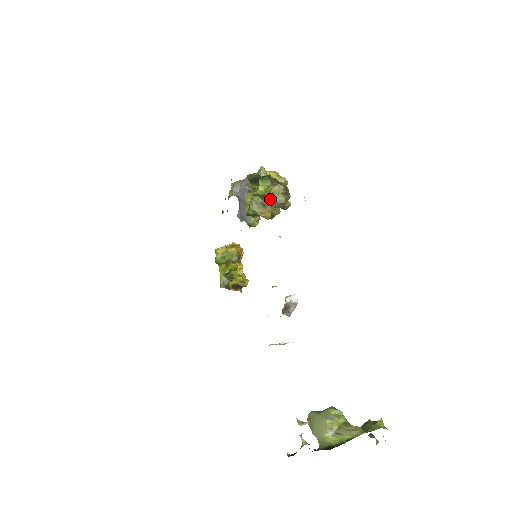
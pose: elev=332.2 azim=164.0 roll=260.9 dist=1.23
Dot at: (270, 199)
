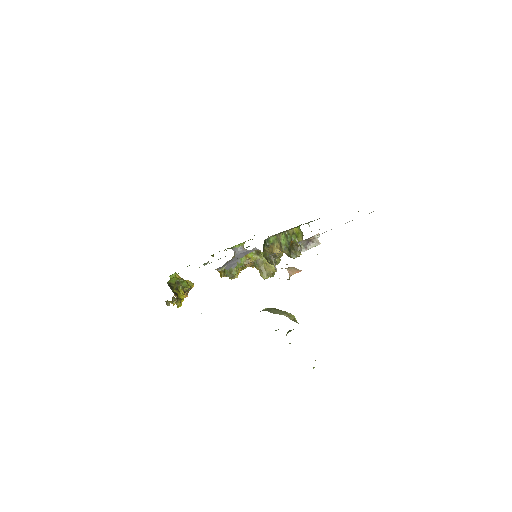
Dot at: (293, 241)
